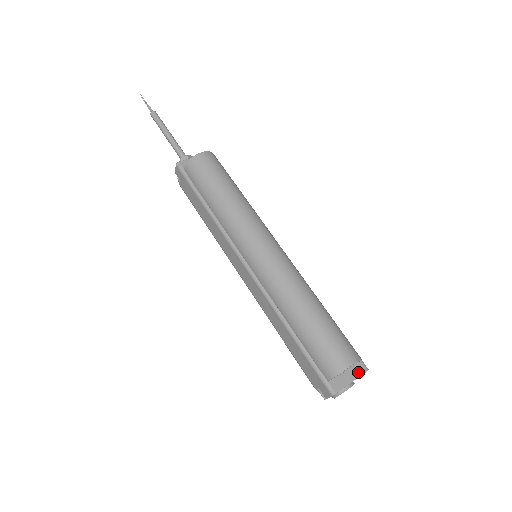
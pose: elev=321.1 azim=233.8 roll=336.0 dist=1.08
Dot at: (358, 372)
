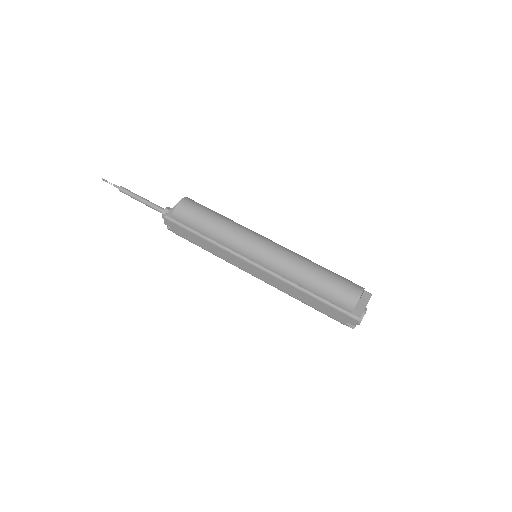
Dot at: (366, 298)
